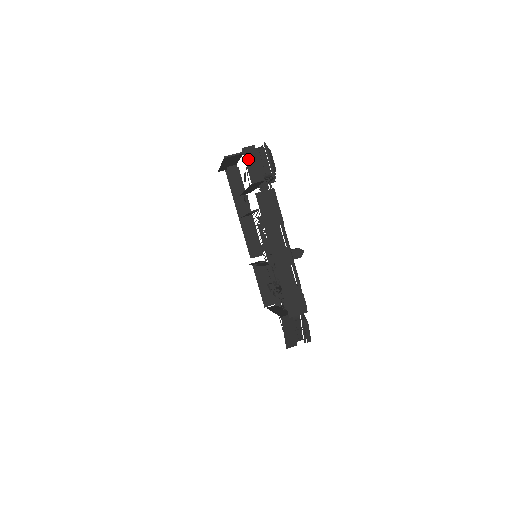
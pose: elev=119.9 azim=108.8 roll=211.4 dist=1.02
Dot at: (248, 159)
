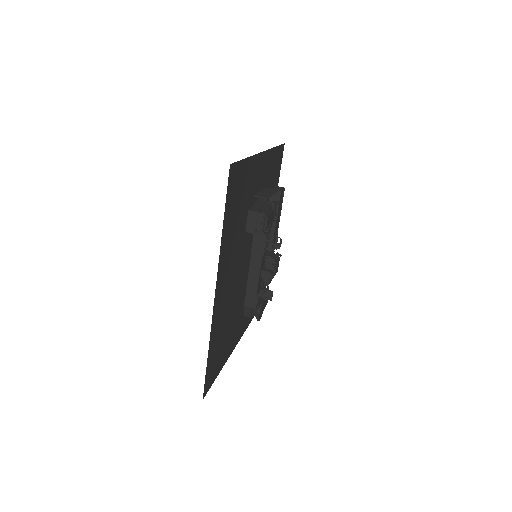
Dot at: (249, 217)
